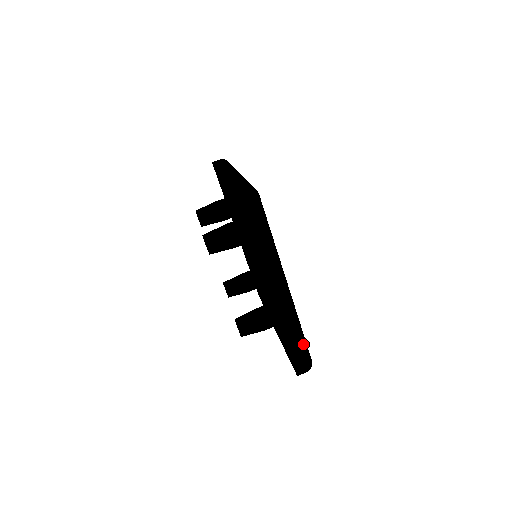
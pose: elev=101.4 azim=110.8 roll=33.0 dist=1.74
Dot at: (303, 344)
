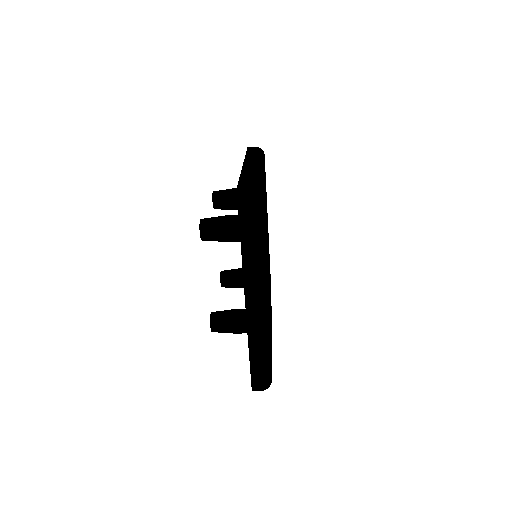
Dot at: (266, 362)
